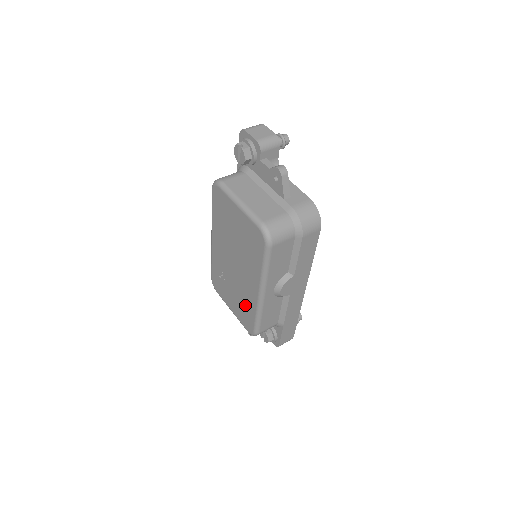
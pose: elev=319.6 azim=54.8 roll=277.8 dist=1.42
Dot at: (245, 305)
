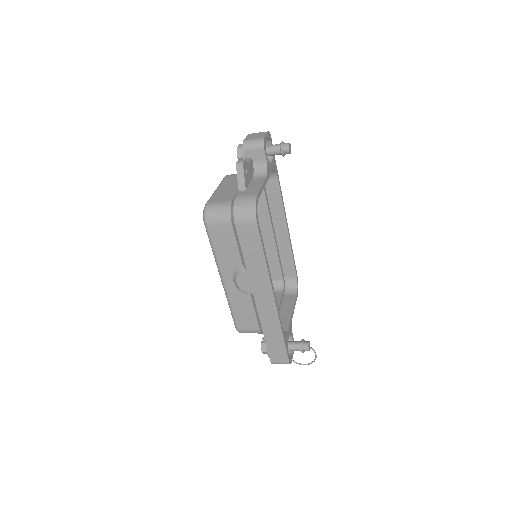
Dot at: occluded
